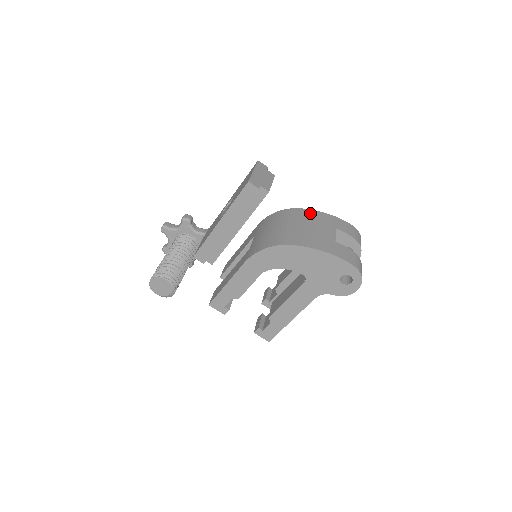
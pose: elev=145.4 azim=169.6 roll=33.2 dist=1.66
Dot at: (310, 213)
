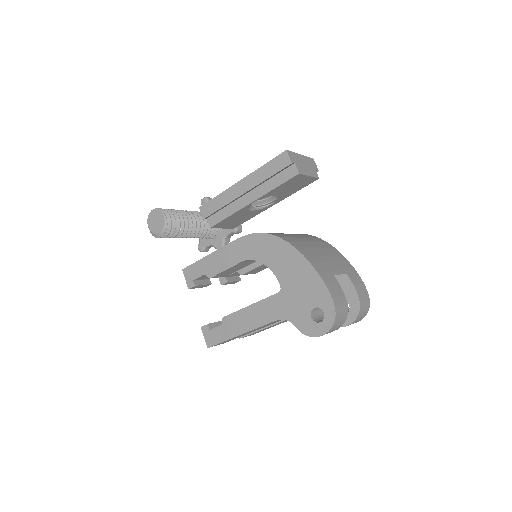
Dot at: (333, 249)
